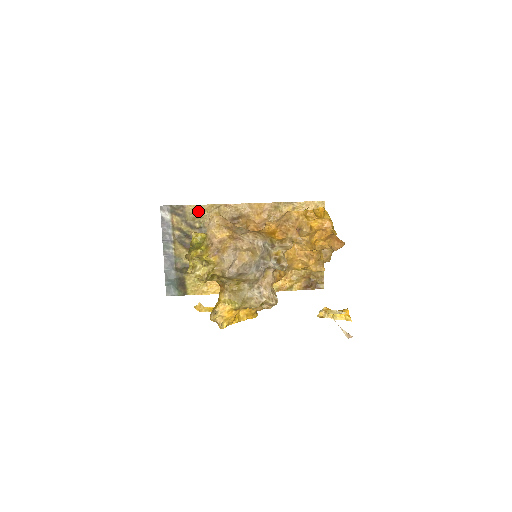
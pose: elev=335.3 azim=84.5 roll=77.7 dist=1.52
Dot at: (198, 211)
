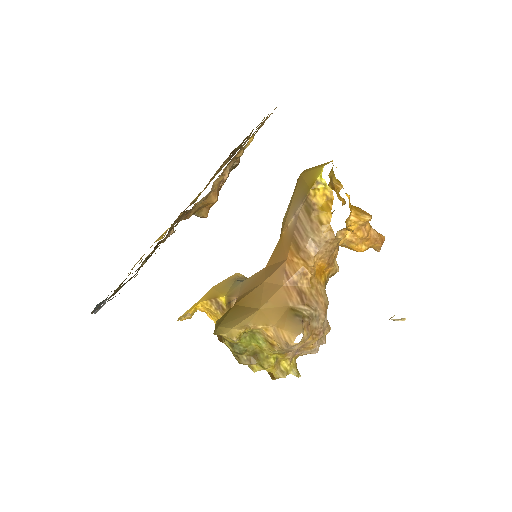
Dot at: occluded
